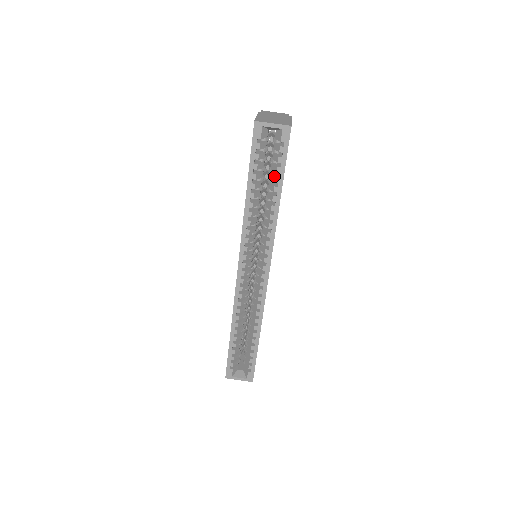
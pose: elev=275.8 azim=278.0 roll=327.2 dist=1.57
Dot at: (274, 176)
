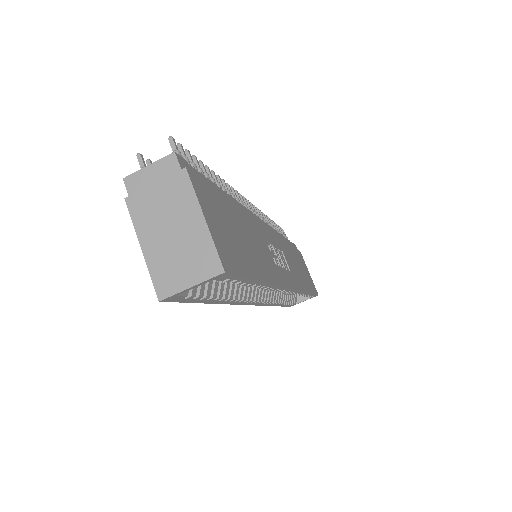
Dot at: occluded
